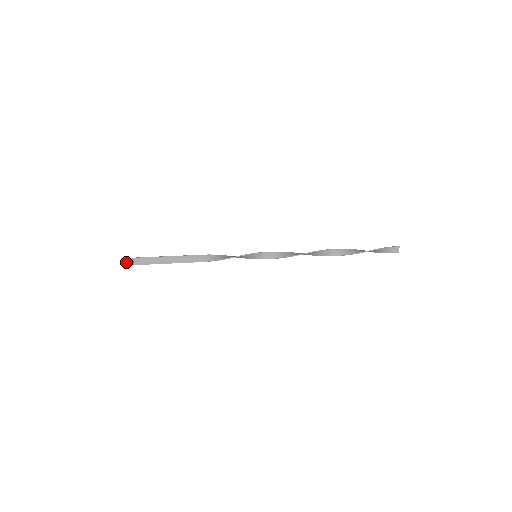
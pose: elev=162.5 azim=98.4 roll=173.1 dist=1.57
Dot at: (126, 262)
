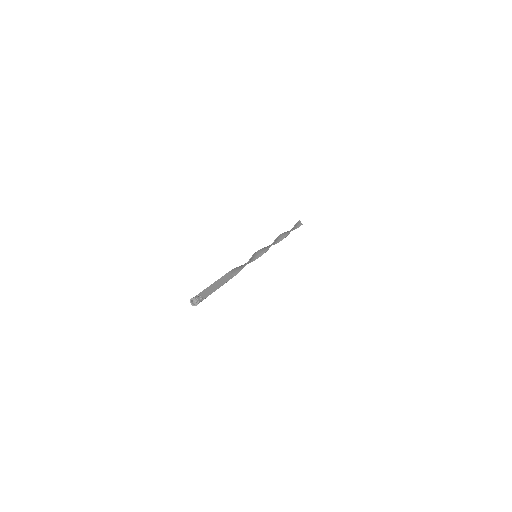
Dot at: (199, 298)
